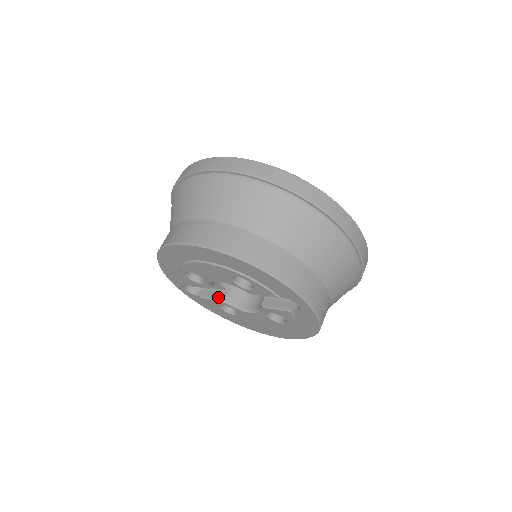
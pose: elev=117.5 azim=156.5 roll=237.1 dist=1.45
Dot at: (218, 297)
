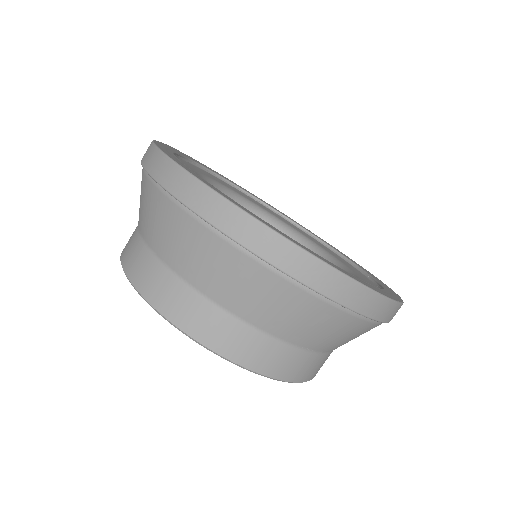
Dot at: occluded
